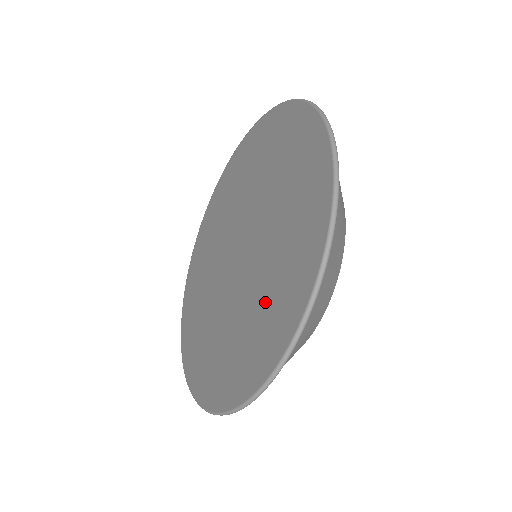
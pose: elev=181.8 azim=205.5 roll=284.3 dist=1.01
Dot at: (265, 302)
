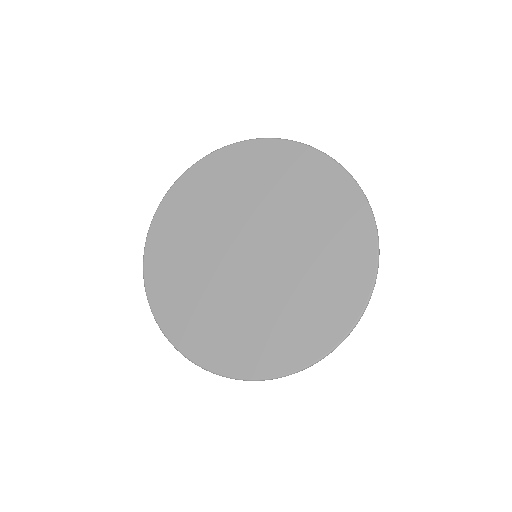
Dot at: (325, 272)
